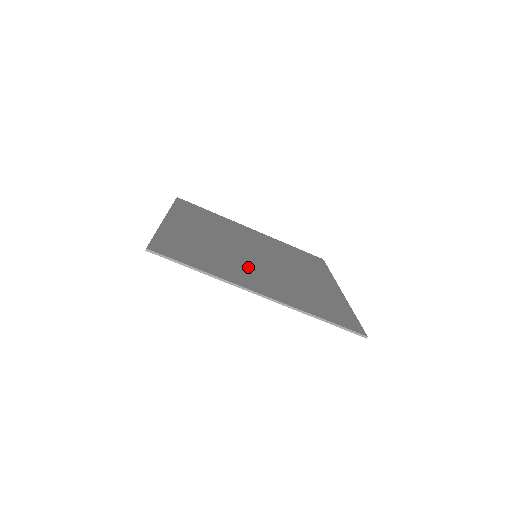
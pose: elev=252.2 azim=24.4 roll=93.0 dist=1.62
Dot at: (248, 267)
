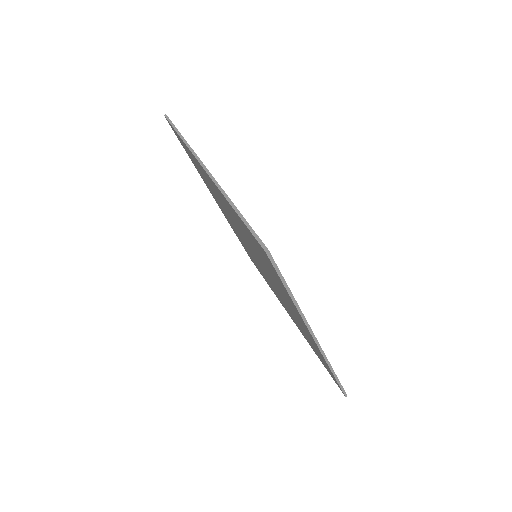
Dot at: occluded
